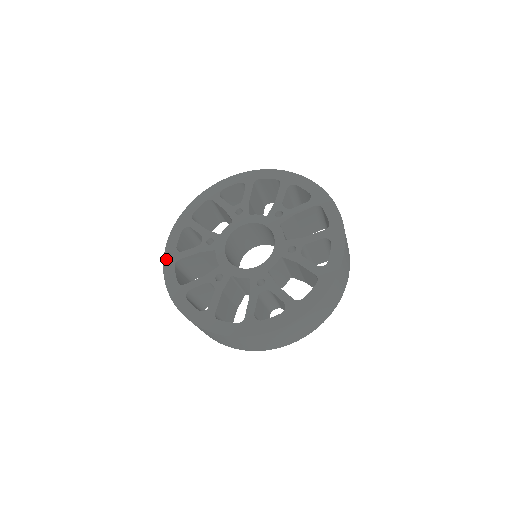
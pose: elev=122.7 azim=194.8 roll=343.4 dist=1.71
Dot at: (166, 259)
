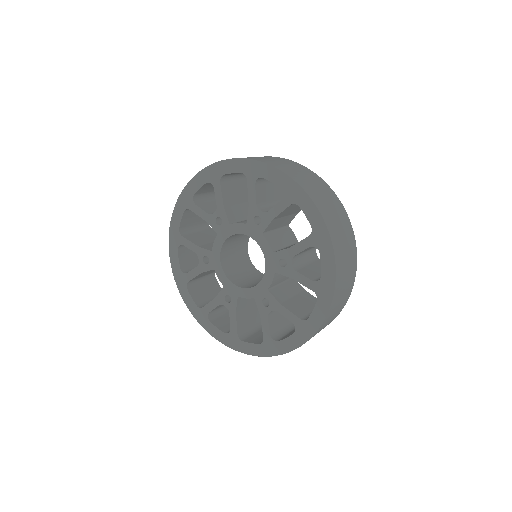
Dot at: (177, 282)
